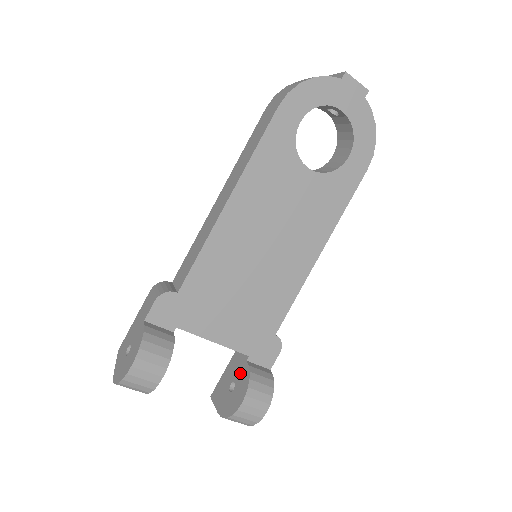
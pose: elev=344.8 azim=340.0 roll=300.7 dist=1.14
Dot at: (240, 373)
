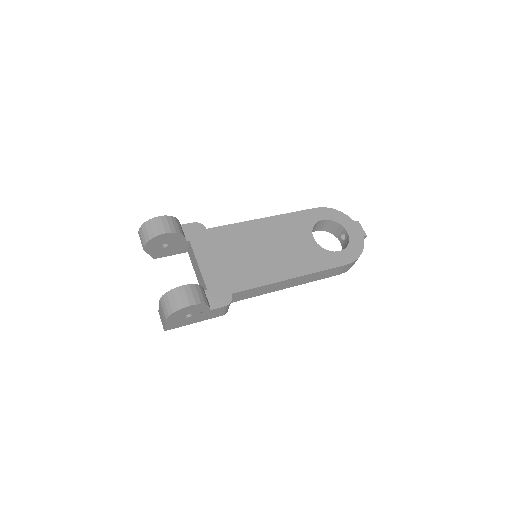
Dot at: occluded
